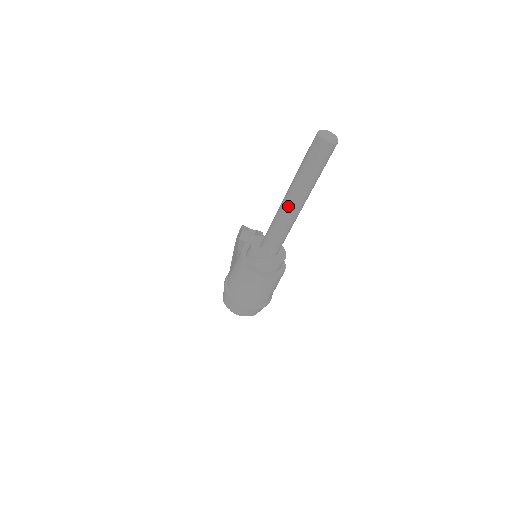
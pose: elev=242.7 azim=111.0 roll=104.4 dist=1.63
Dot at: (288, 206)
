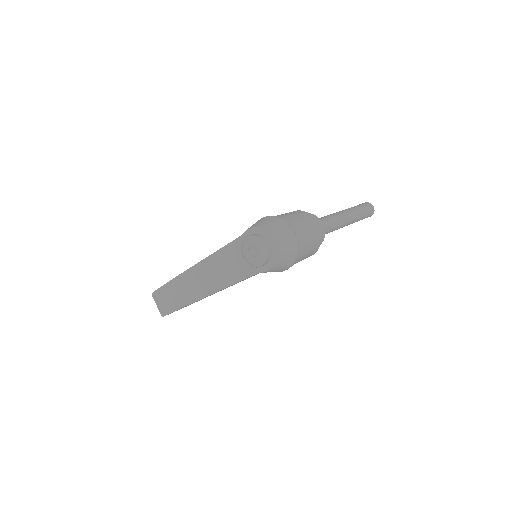
Dot at: (343, 213)
